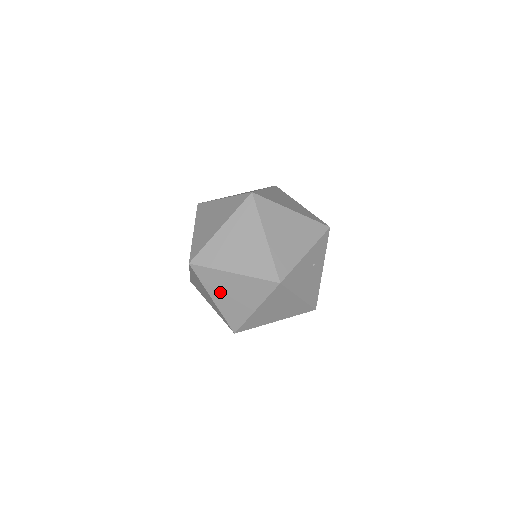
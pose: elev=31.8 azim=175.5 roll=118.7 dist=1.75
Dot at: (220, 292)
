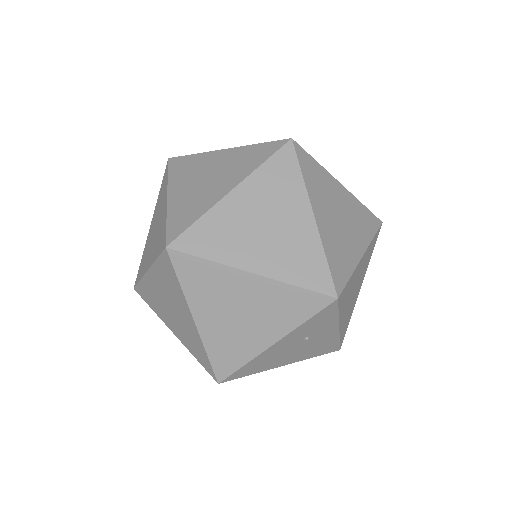
Dot at: occluded
